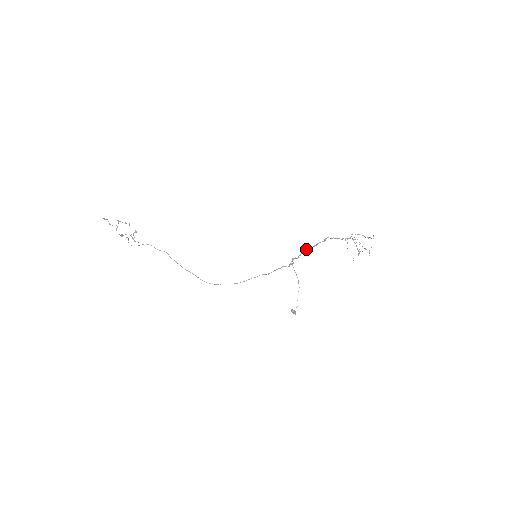
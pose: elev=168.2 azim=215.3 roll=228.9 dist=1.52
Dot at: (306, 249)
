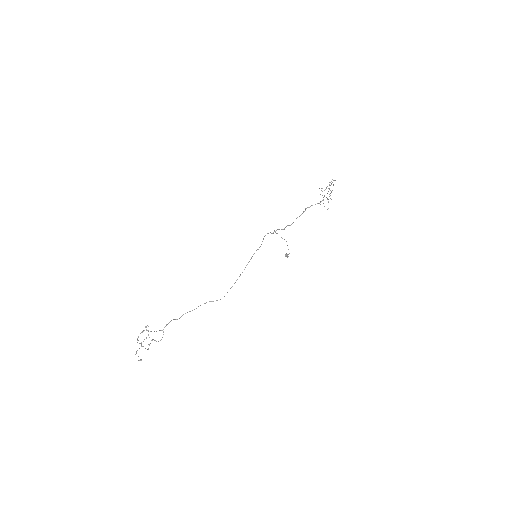
Dot at: occluded
